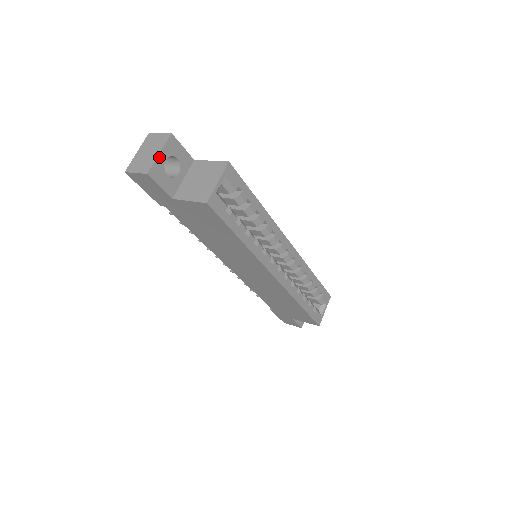
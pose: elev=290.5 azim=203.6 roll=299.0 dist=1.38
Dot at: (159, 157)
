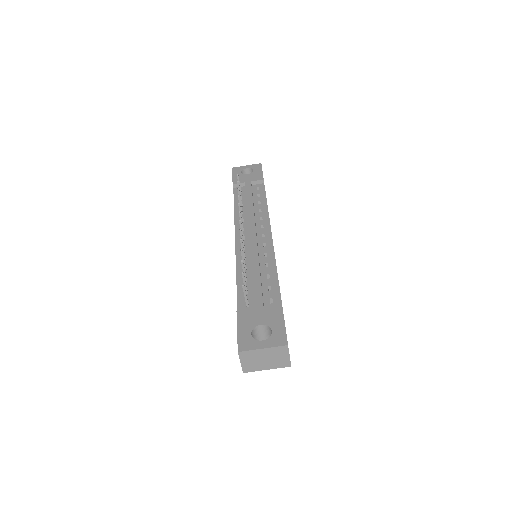
Dot at: (264, 368)
